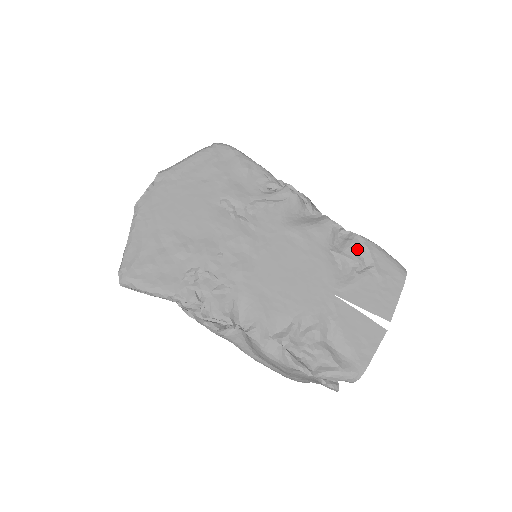
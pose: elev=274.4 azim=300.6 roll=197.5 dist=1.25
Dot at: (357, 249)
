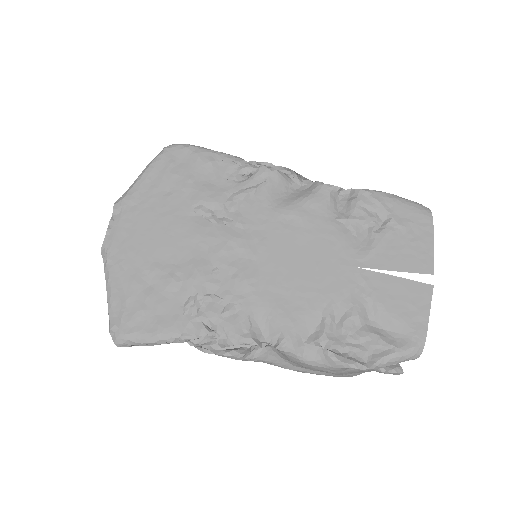
Dot at: (366, 206)
